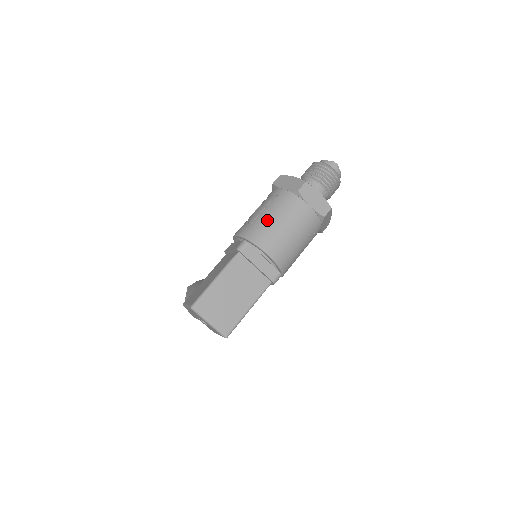
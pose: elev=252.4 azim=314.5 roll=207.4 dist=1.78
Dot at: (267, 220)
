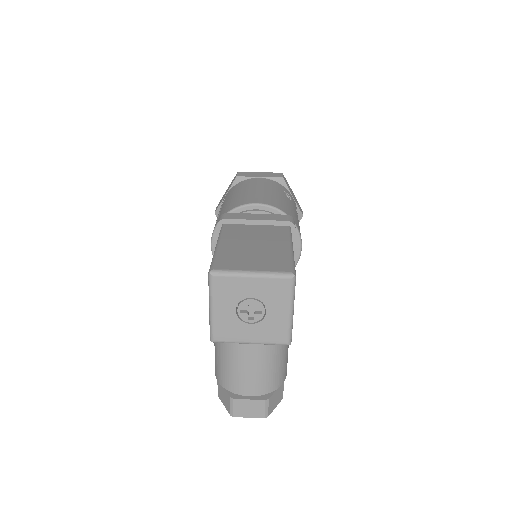
Dot at: (229, 201)
